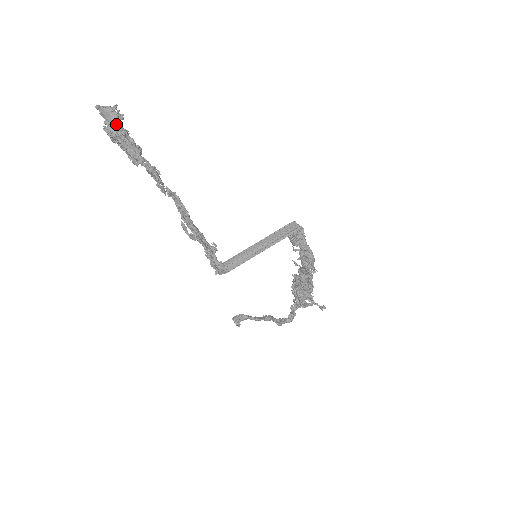
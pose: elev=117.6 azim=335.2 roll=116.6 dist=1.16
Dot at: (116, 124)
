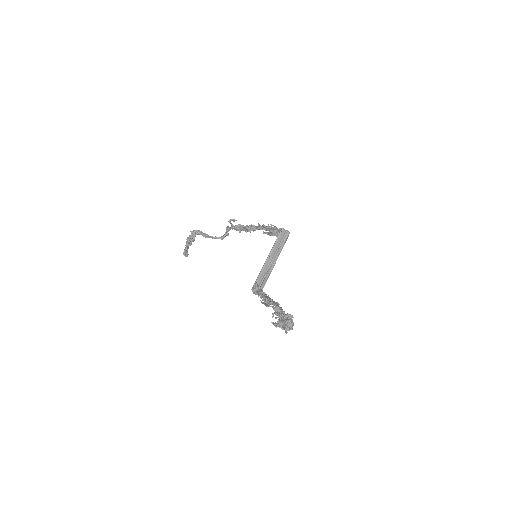
Dot at: (292, 326)
